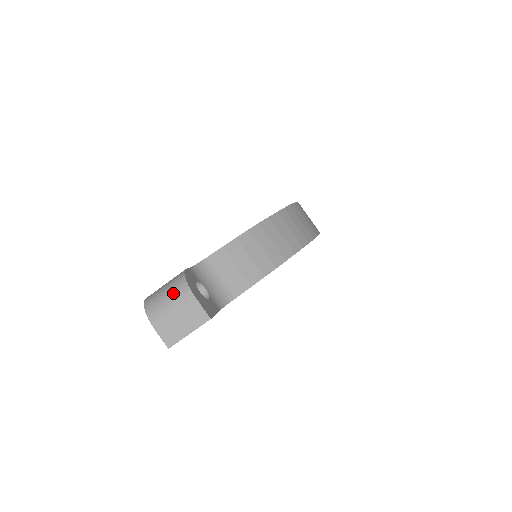
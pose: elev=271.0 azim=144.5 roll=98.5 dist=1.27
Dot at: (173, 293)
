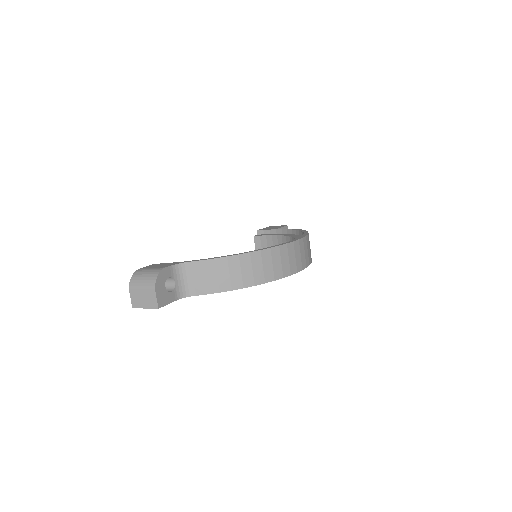
Dot at: (147, 281)
